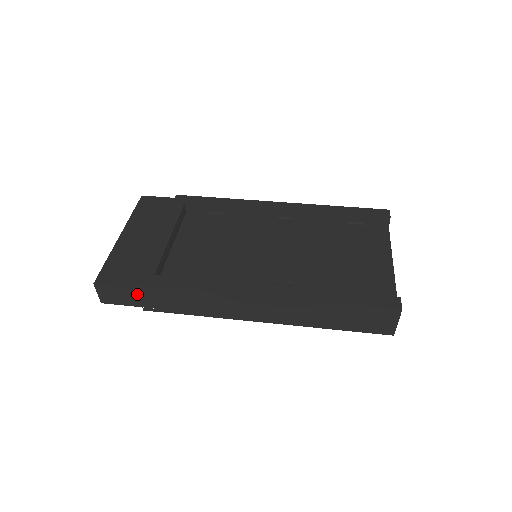
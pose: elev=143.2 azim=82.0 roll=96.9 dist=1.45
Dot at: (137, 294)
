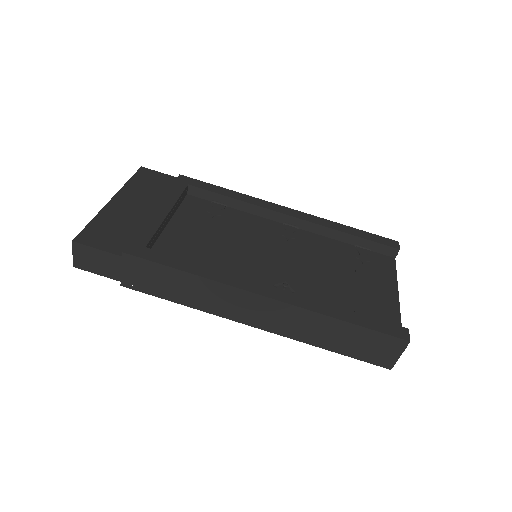
Dot at: (120, 264)
